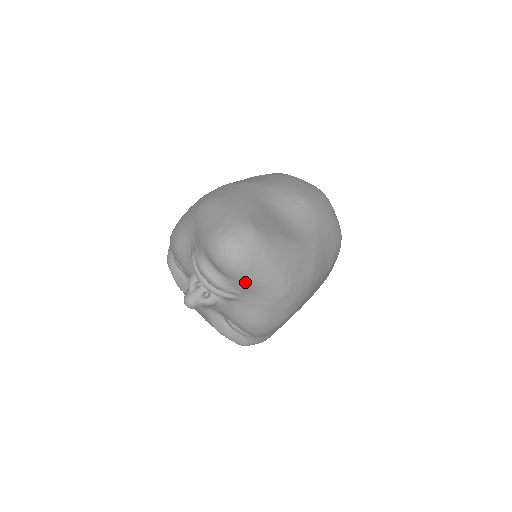
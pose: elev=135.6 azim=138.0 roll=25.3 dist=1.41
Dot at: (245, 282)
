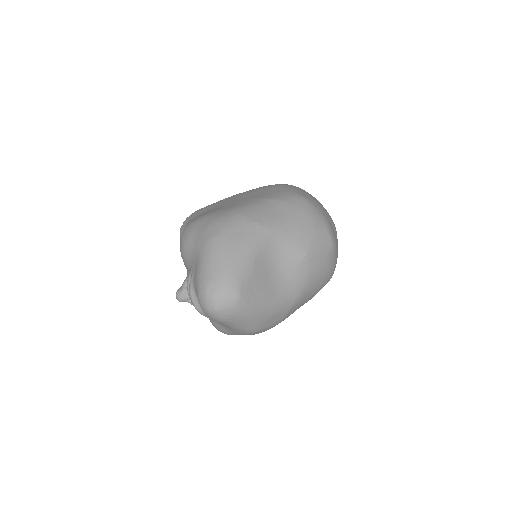
Dot at: (220, 323)
